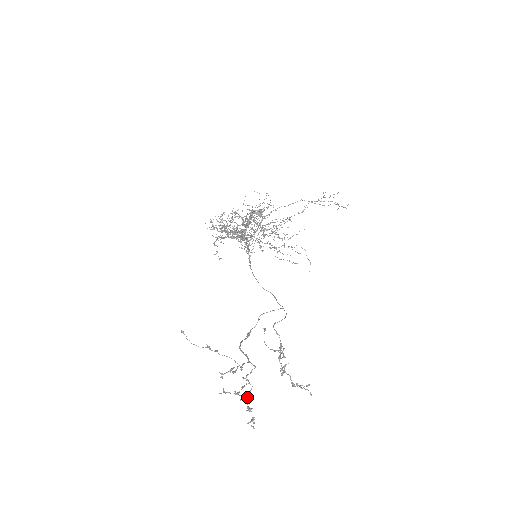
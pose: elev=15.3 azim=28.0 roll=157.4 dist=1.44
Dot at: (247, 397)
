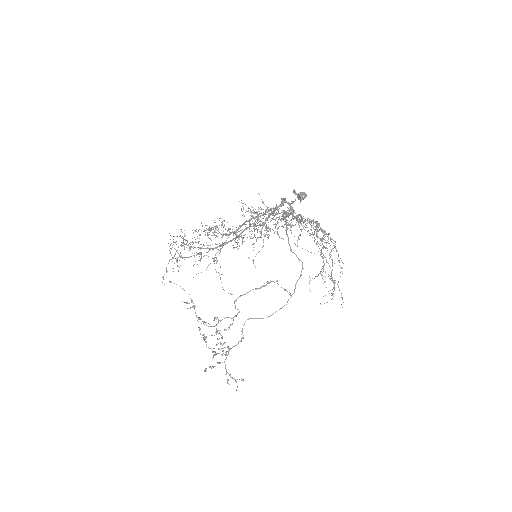
Dot at: (217, 339)
